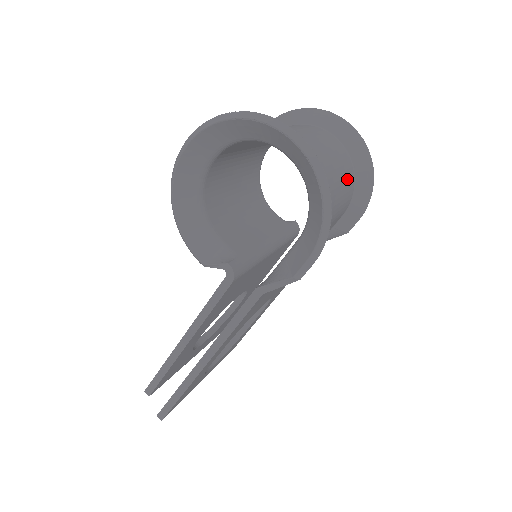
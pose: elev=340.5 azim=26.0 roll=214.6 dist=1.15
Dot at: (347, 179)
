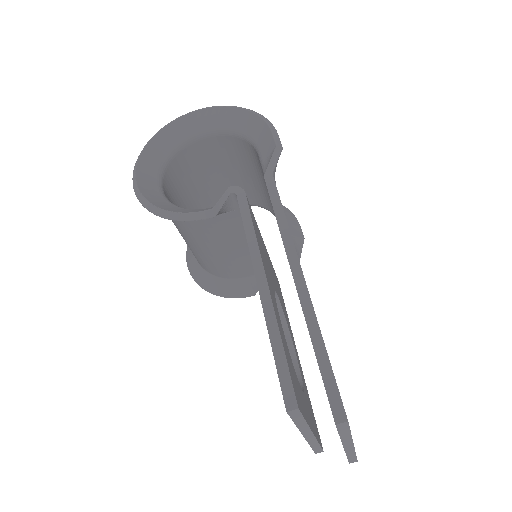
Dot at: occluded
